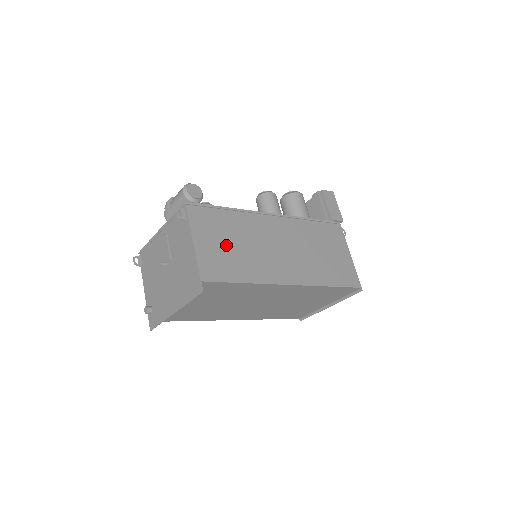
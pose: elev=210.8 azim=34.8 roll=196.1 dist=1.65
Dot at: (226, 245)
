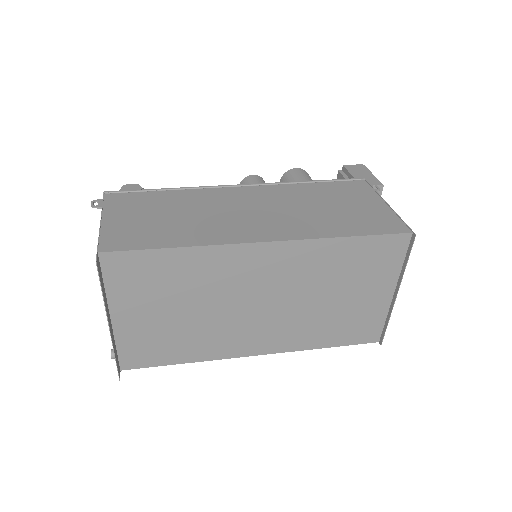
Dot at: (154, 218)
